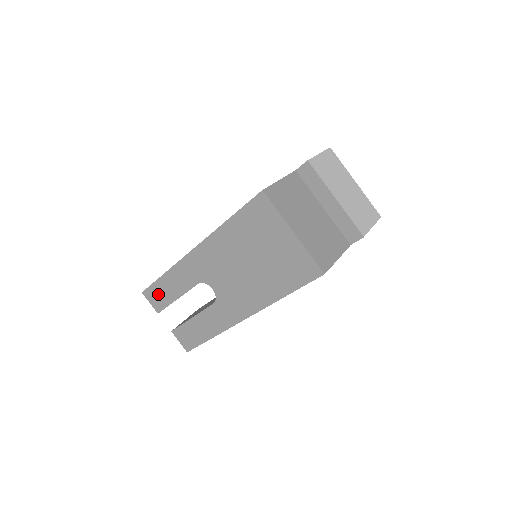
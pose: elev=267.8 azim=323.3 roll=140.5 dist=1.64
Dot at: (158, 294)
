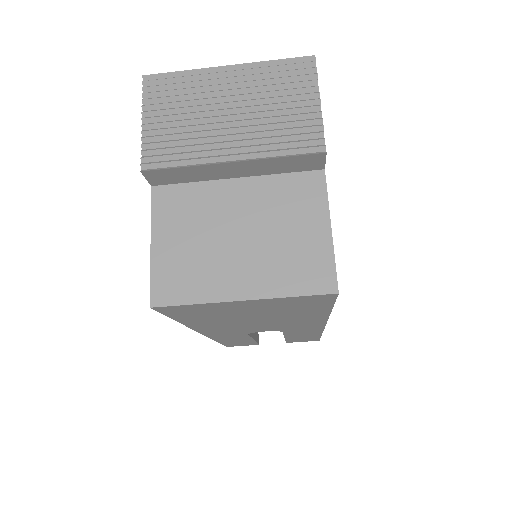
Dot at: (237, 344)
